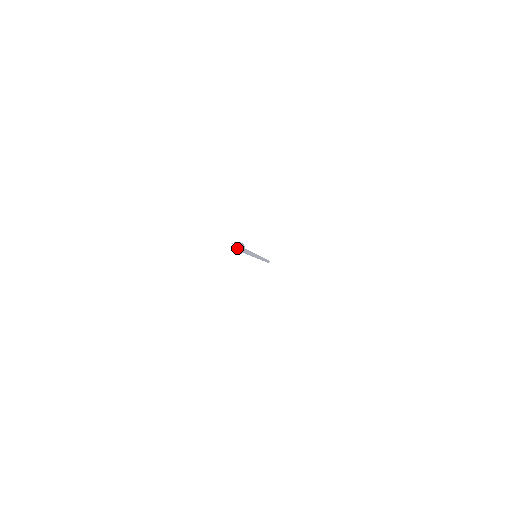
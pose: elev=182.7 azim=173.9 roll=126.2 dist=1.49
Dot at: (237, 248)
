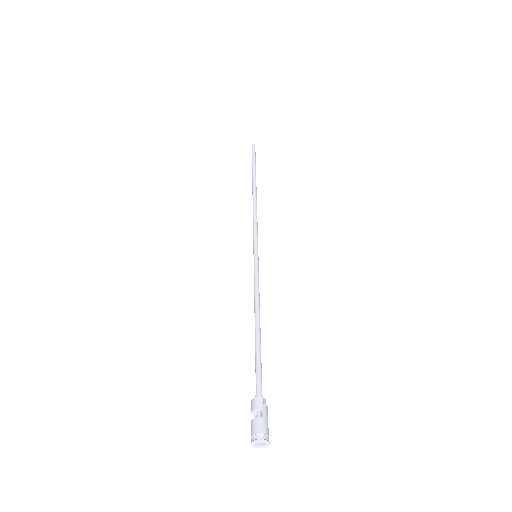
Dot at: (263, 441)
